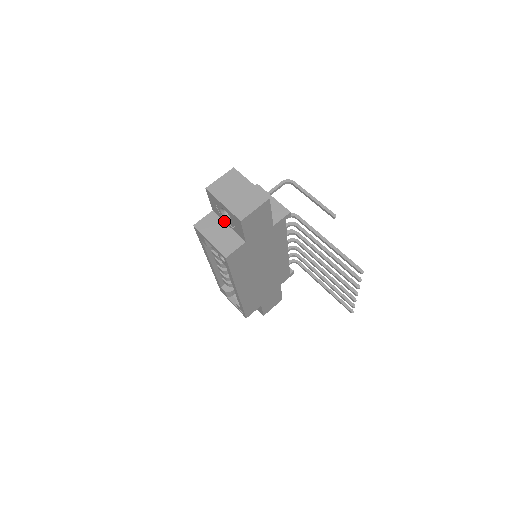
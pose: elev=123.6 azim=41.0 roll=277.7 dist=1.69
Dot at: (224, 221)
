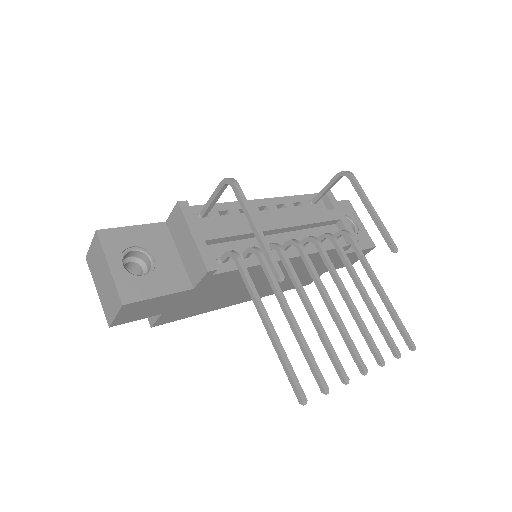
Dot at: occluded
